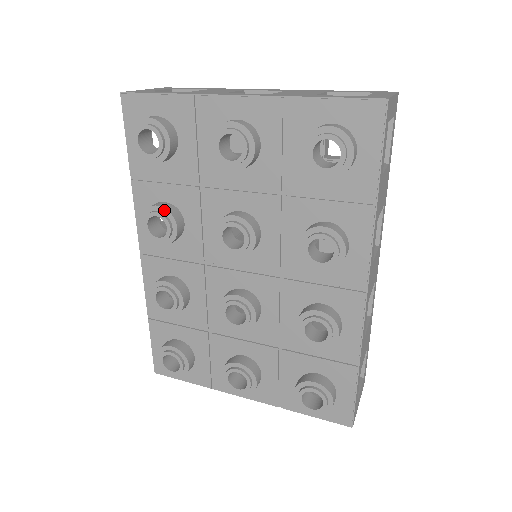
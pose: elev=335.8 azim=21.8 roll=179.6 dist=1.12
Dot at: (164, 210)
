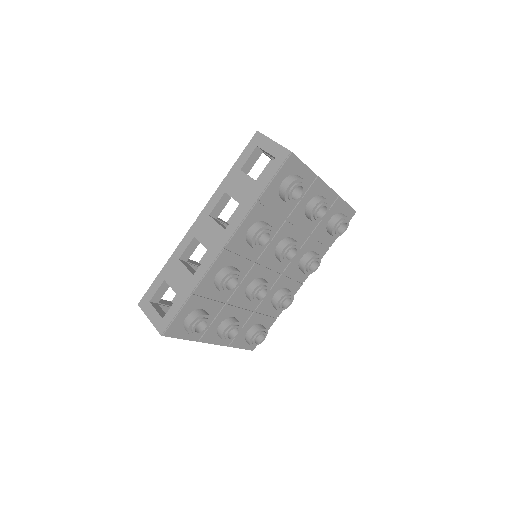
Dot at: (272, 230)
